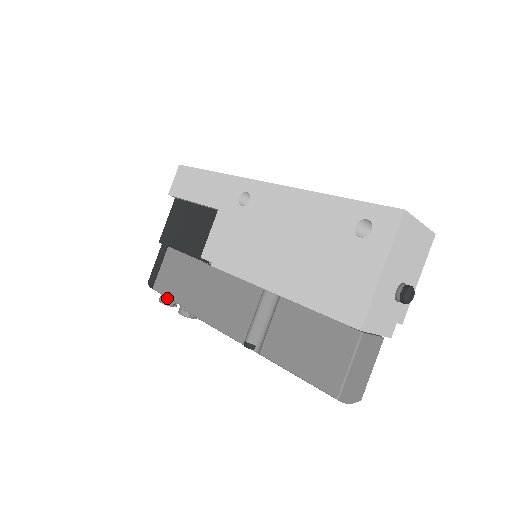
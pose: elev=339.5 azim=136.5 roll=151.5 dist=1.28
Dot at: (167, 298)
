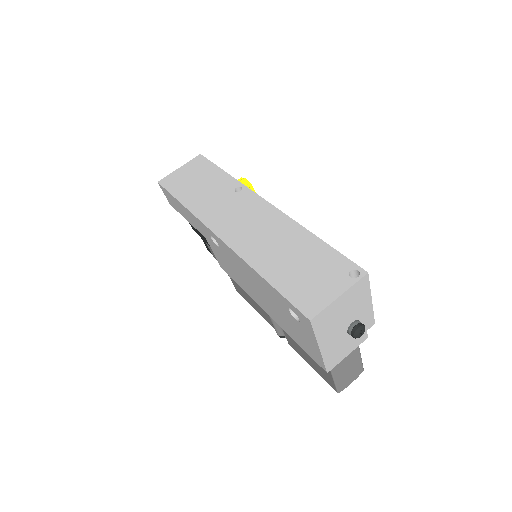
Dot at: occluded
